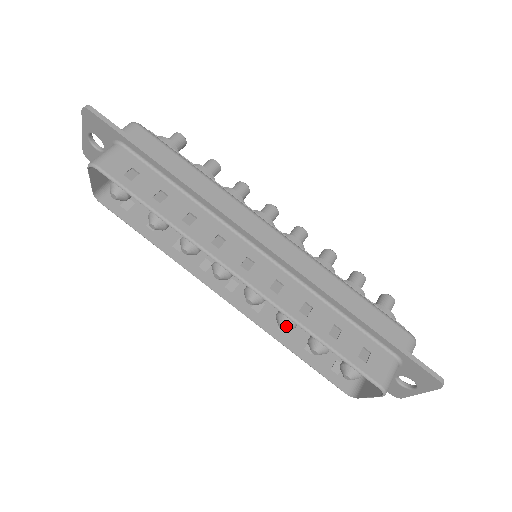
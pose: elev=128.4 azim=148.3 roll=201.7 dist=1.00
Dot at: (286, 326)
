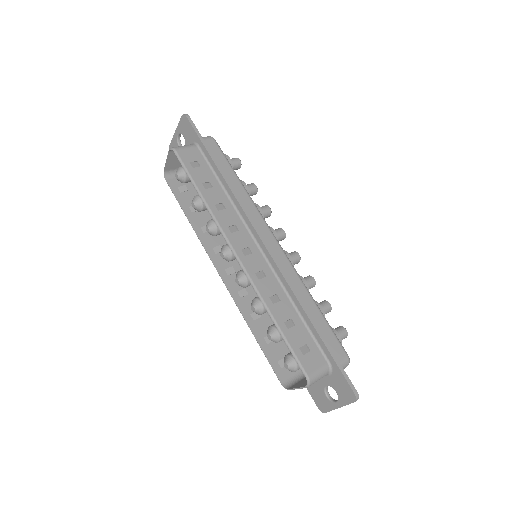
Dot at: (256, 308)
